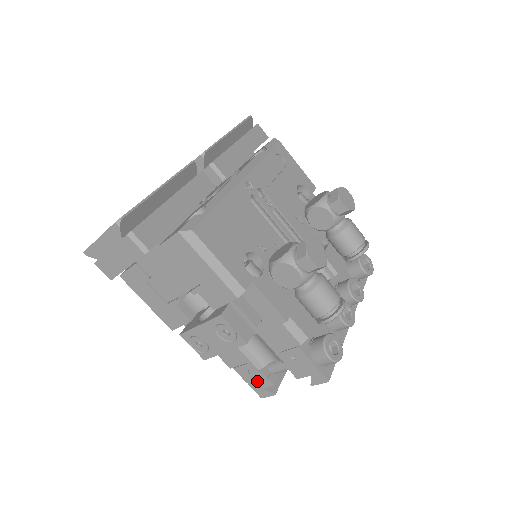
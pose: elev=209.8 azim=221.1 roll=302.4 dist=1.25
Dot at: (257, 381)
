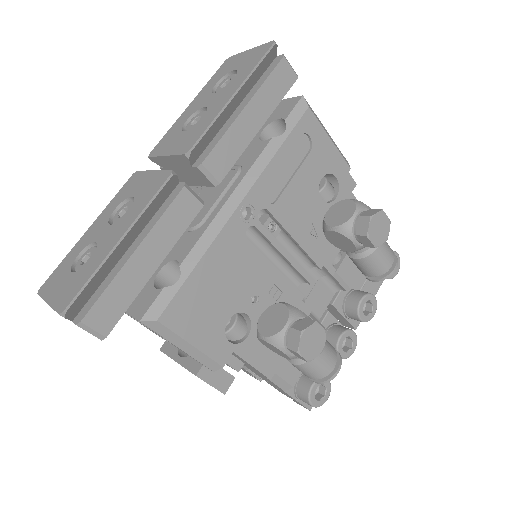
Dot at: (244, 370)
